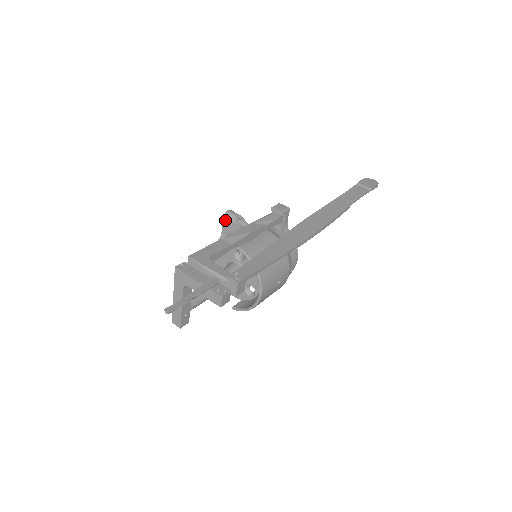
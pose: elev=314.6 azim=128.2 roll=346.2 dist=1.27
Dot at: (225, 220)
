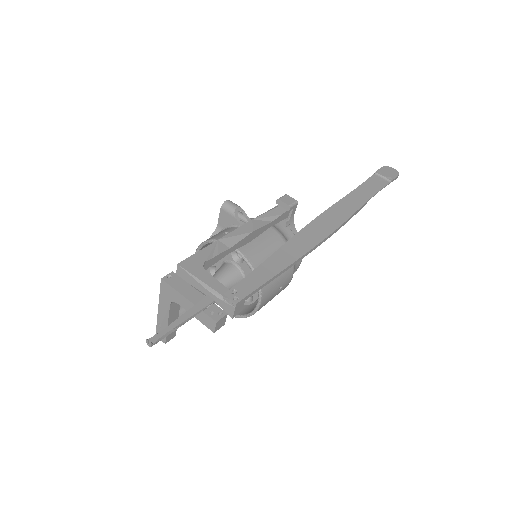
Dot at: (222, 212)
